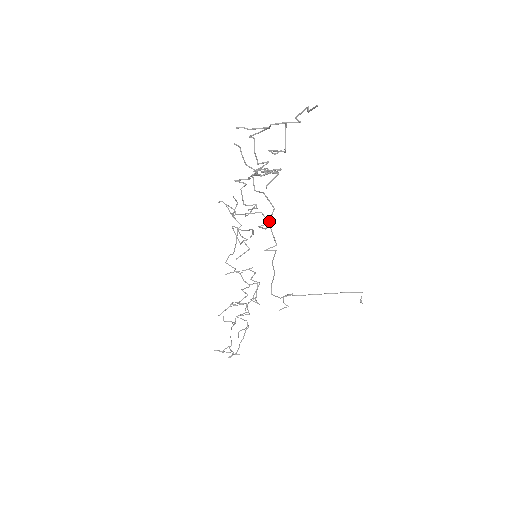
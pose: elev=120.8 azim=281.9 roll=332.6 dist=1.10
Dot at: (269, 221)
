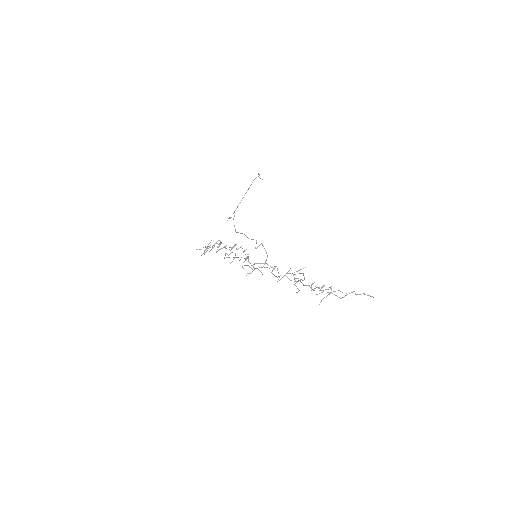
Dot at: occluded
